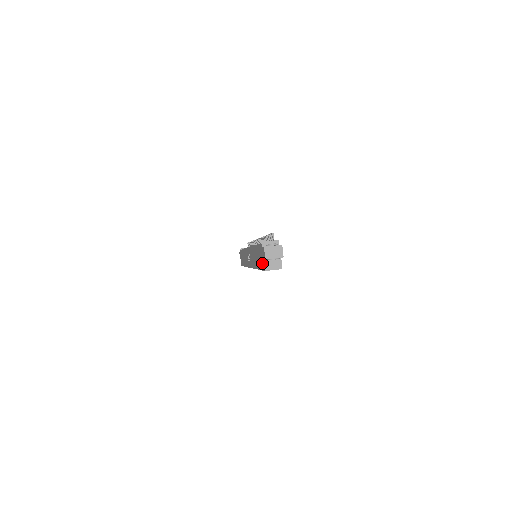
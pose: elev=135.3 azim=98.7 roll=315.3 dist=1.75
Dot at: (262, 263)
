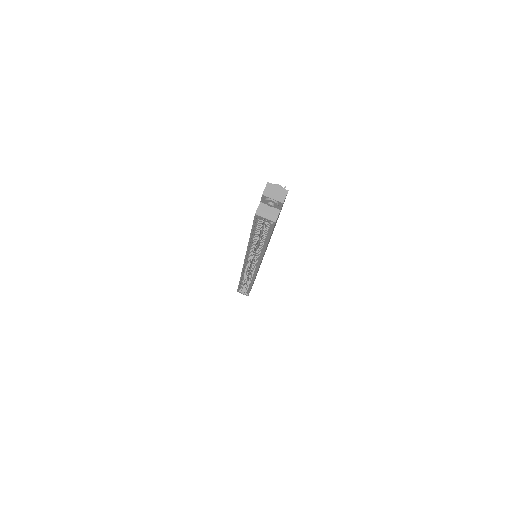
Dot at: occluded
